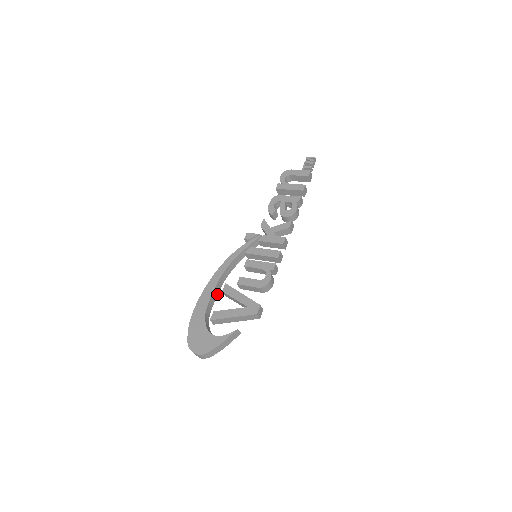
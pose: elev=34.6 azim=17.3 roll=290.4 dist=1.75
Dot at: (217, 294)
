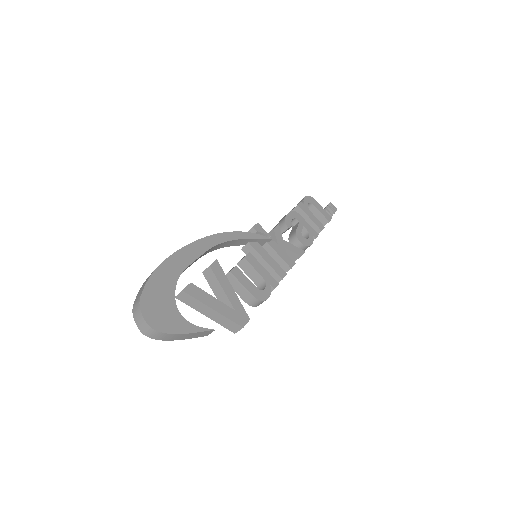
Dot at: occluded
